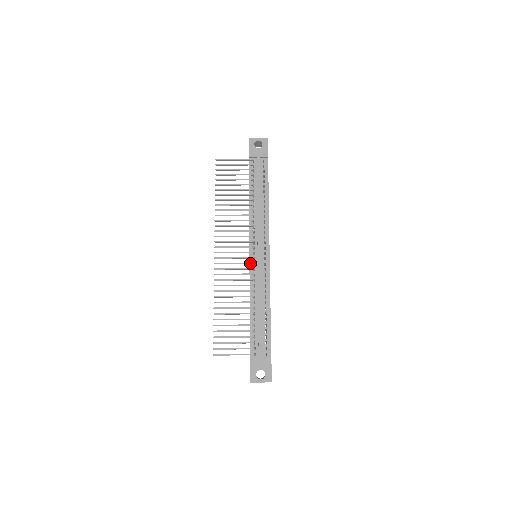
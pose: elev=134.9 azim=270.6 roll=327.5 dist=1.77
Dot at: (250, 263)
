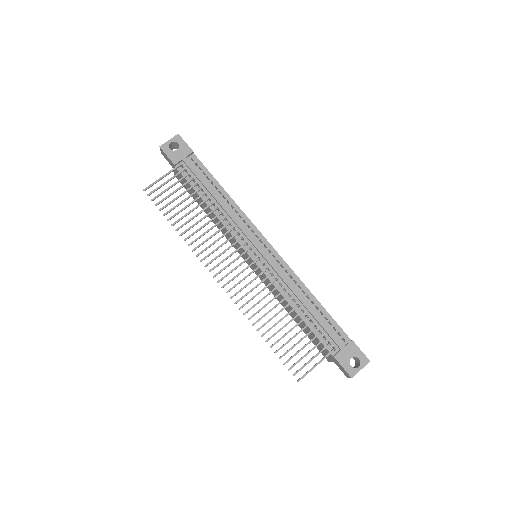
Dot at: (260, 266)
